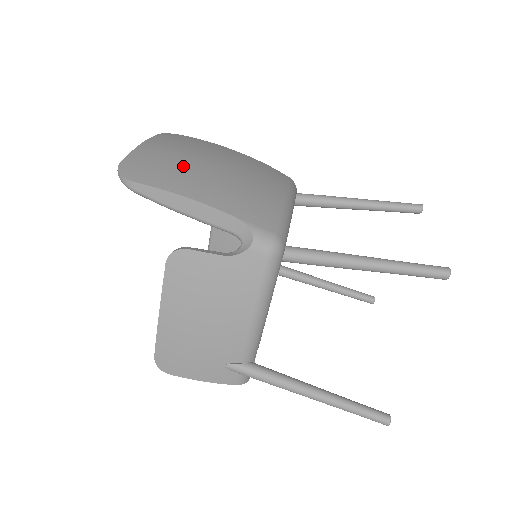
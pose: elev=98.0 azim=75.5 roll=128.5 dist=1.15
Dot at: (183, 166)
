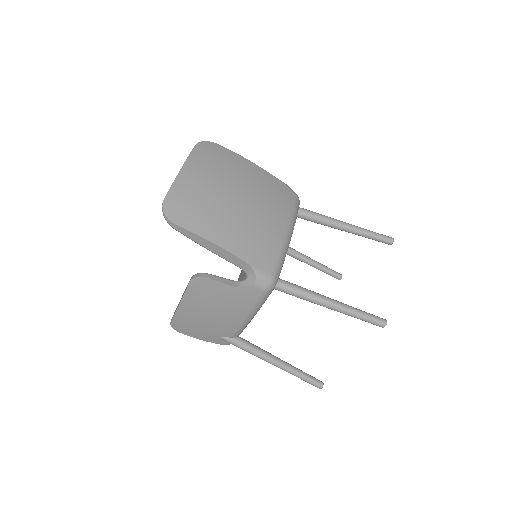
Dot at: (213, 204)
